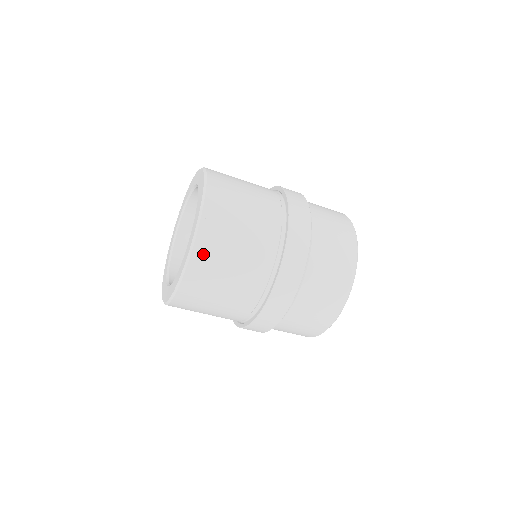
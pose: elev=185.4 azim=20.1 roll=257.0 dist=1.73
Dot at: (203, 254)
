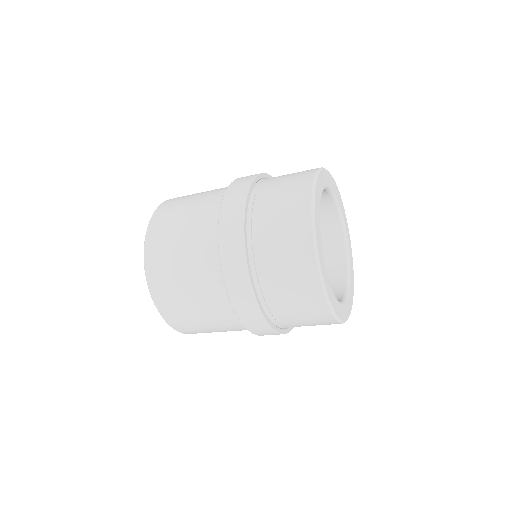
Dot at: (156, 229)
